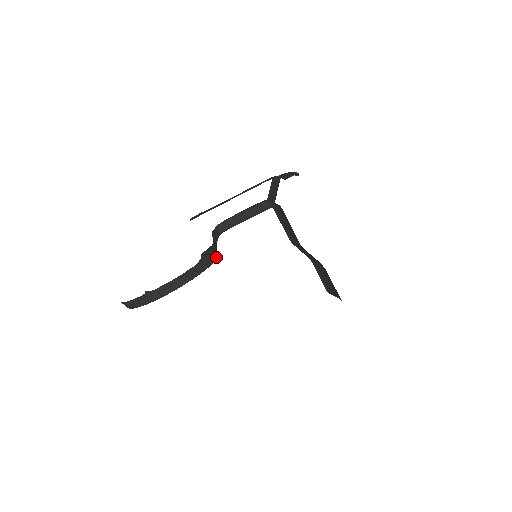
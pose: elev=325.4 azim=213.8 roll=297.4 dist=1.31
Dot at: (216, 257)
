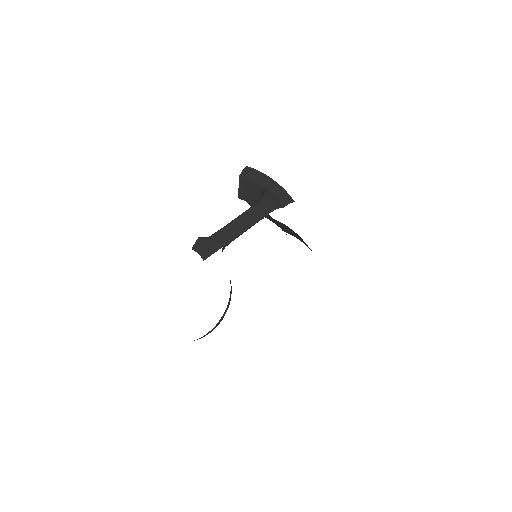
Dot at: occluded
